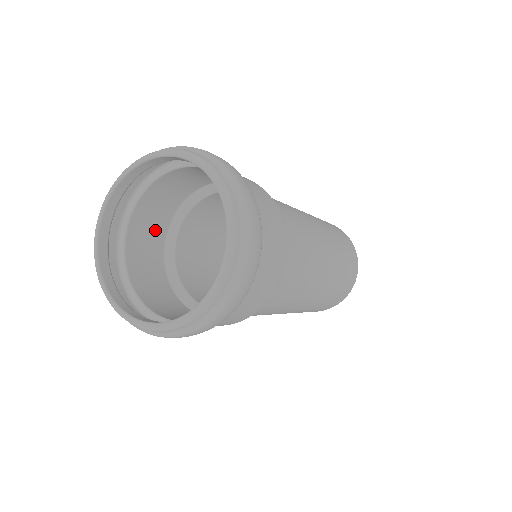
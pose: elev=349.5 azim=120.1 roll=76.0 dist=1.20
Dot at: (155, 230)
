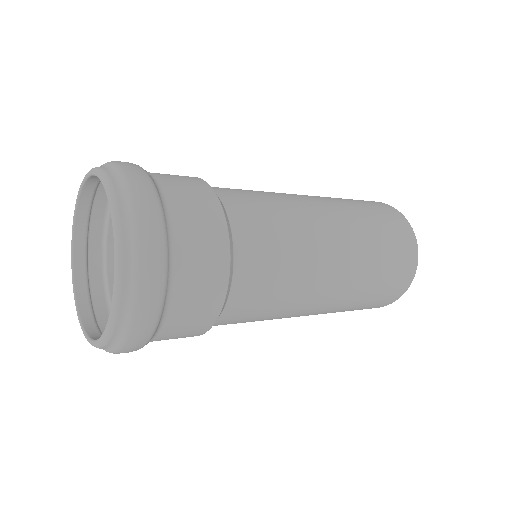
Dot at: occluded
